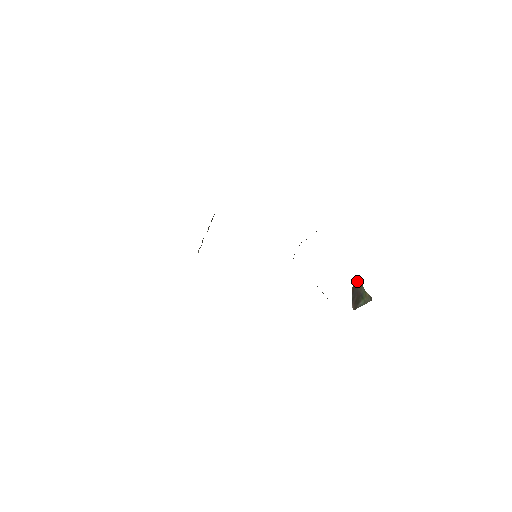
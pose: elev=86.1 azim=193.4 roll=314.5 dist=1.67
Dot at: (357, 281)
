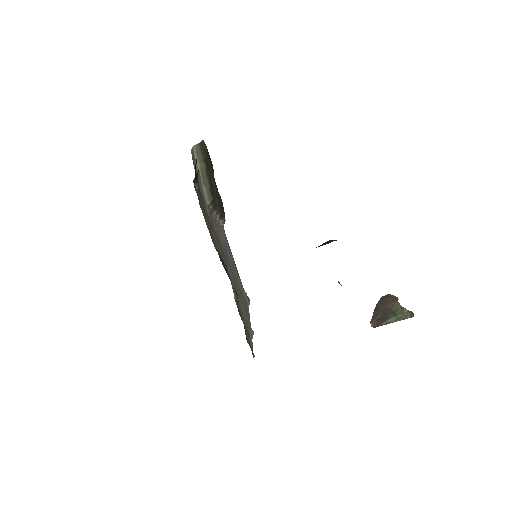
Dot at: (388, 297)
